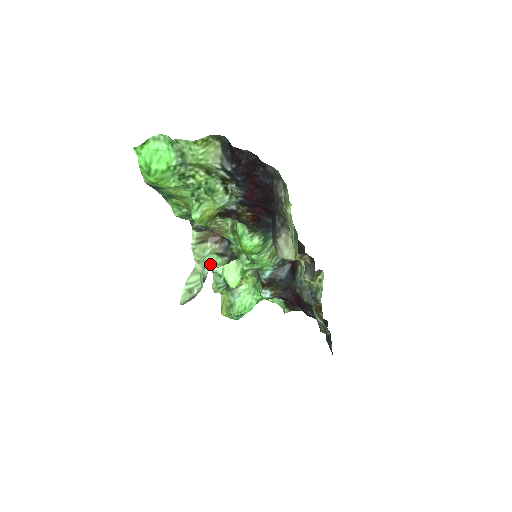
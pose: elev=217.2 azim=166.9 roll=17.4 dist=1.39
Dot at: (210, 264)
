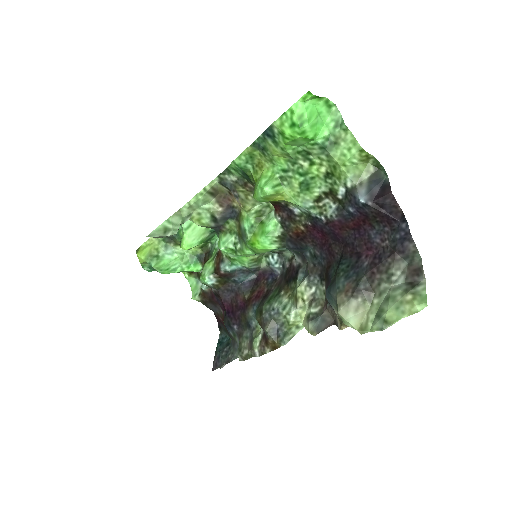
Dot at: (195, 216)
